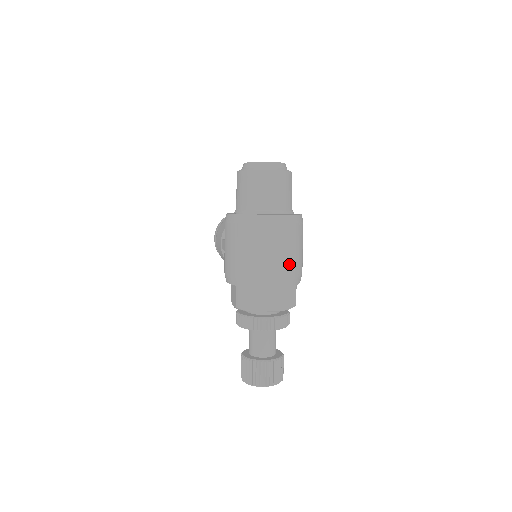
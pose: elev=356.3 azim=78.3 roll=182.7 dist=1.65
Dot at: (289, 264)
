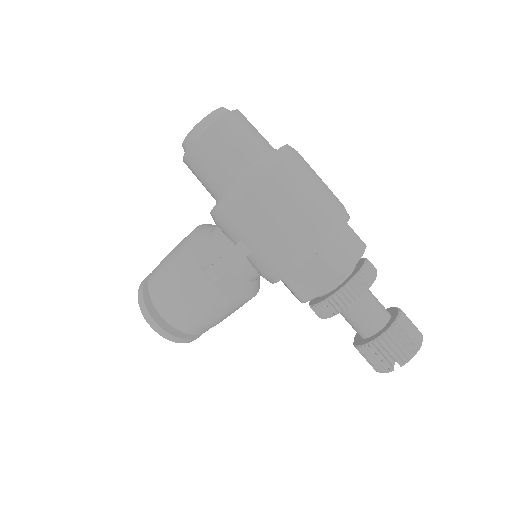
Dot at: occluded
